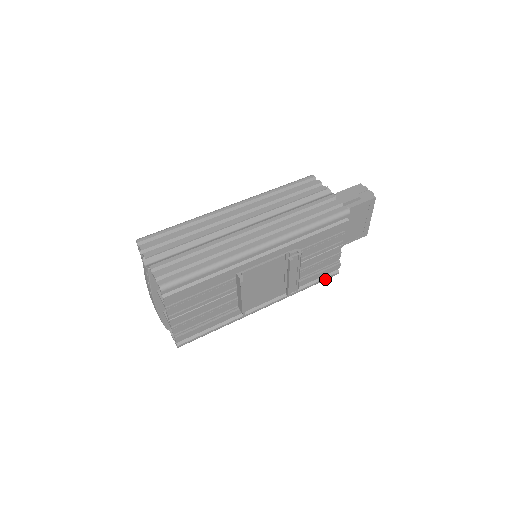
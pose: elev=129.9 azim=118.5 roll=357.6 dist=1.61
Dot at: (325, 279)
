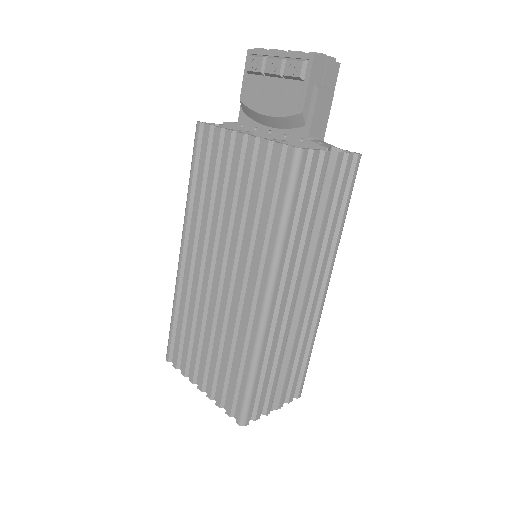
Dot at: occluded
